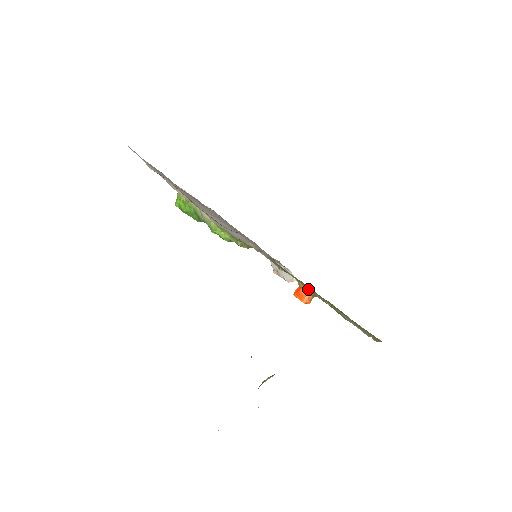
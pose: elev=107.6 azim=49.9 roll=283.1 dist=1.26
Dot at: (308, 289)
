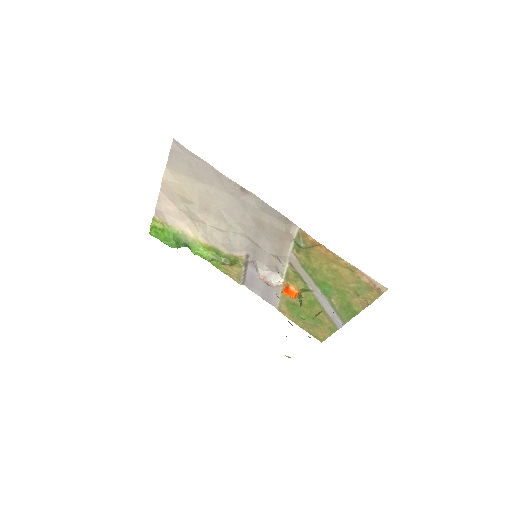
Dot at: (299, 283)
